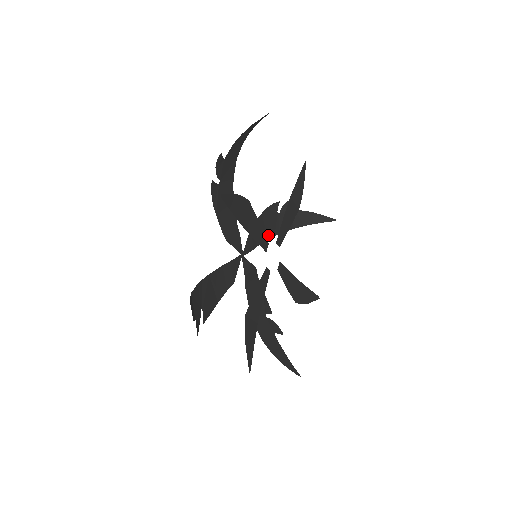
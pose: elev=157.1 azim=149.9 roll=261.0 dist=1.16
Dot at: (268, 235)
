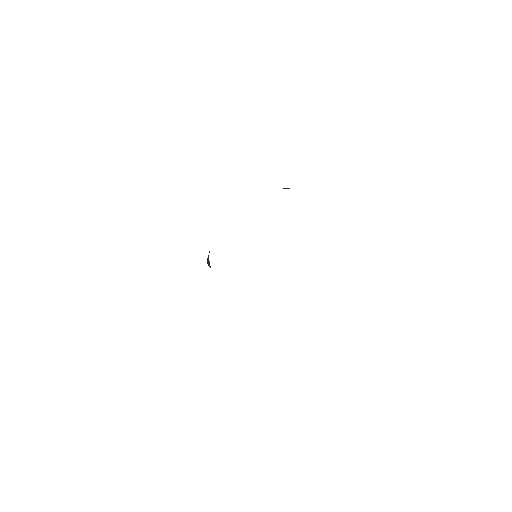
Dot at: occluded
